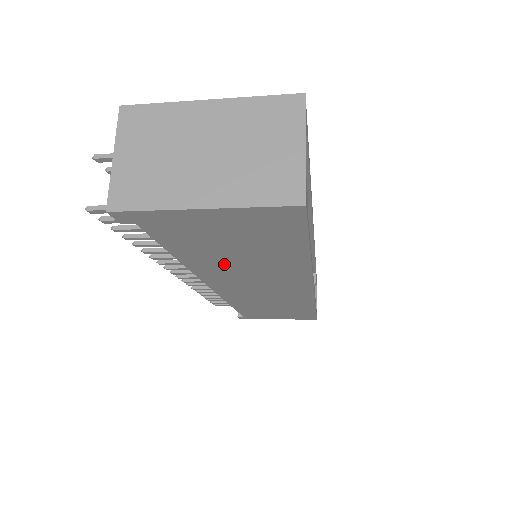
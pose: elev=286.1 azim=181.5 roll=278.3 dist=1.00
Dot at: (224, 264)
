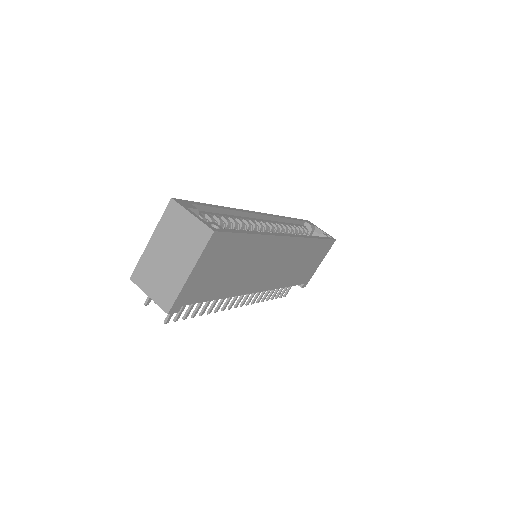
Dot at: (237, 278)
